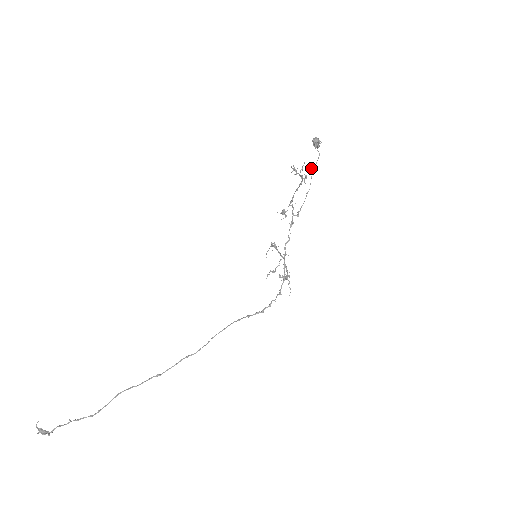
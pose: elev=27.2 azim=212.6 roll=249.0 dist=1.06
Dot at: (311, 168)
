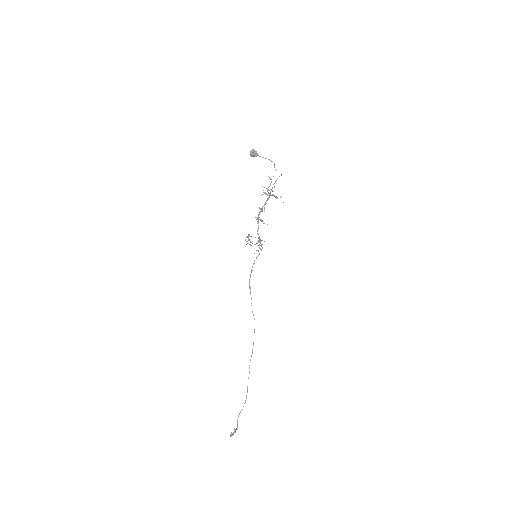
Dot at: occluded
